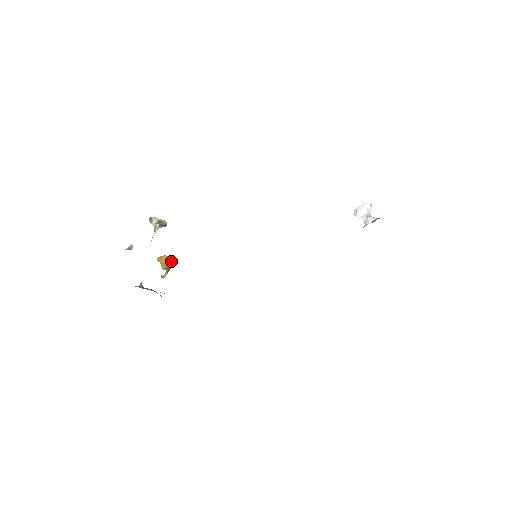
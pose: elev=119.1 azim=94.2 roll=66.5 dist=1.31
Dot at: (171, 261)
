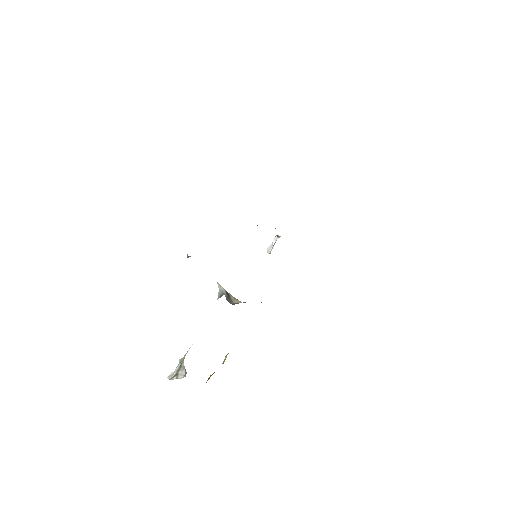
Dot at: occluded
